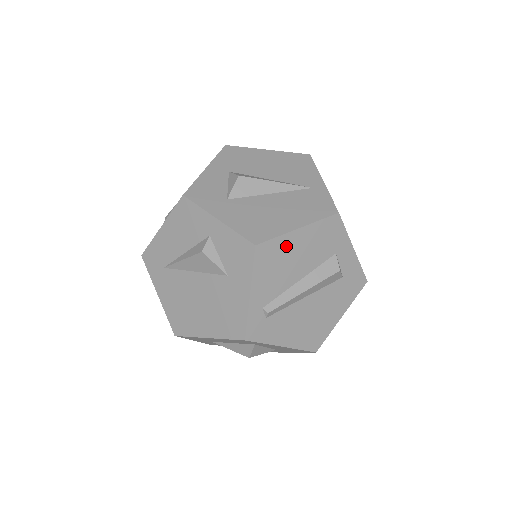
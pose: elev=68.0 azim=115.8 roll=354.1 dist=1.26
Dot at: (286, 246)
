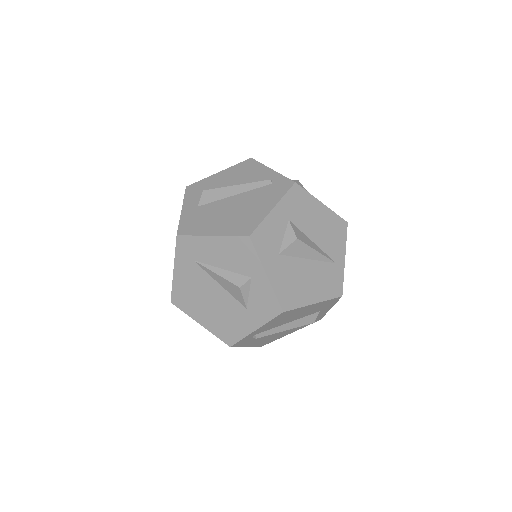
Dot at: (298, 311)
